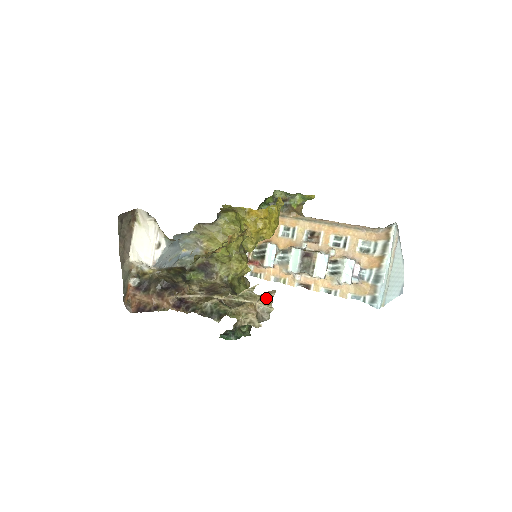
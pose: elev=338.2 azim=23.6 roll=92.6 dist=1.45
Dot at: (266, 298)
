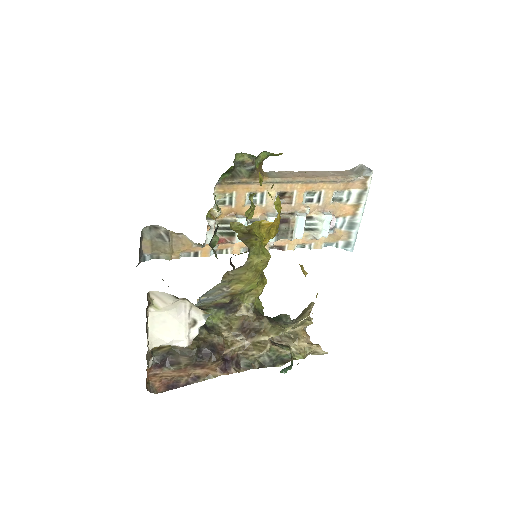
Dot at: (308, 315)
